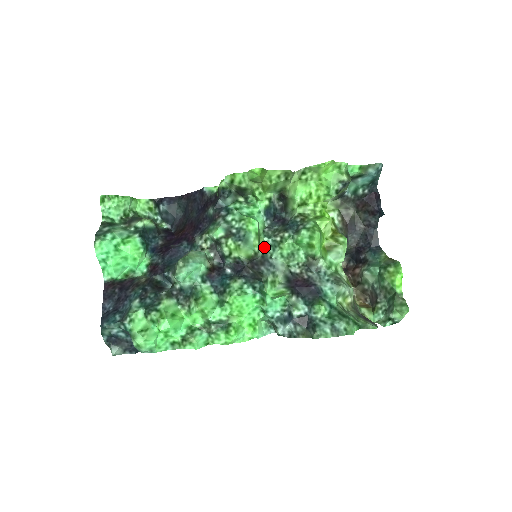
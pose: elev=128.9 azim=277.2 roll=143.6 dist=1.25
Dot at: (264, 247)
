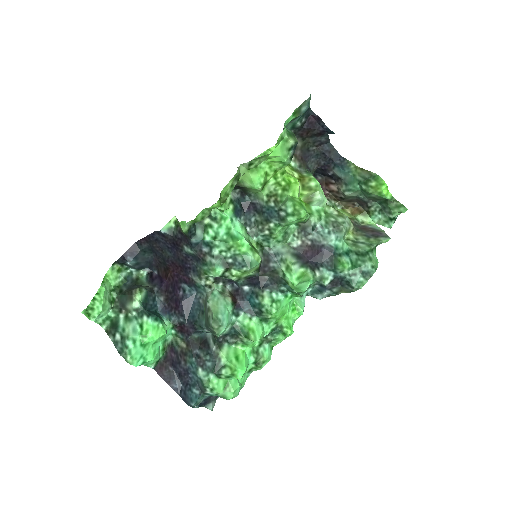
Dot at: (259, 247)
